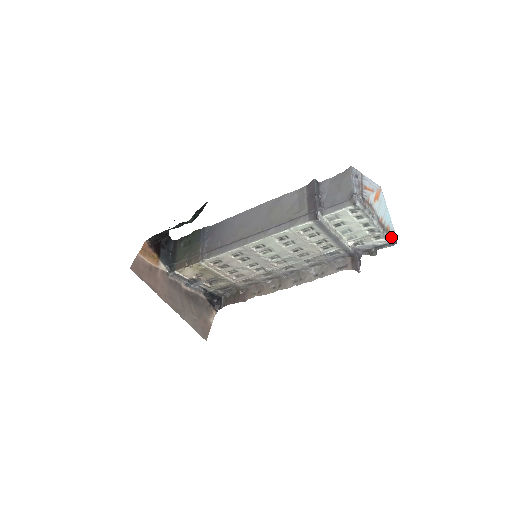
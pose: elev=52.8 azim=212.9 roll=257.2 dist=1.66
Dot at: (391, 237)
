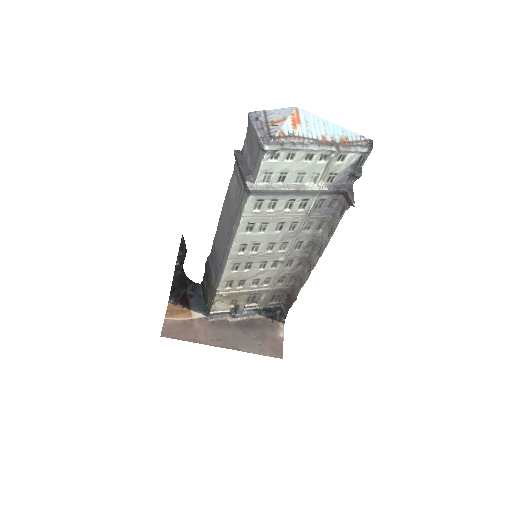
Dot at: (357, 146)
